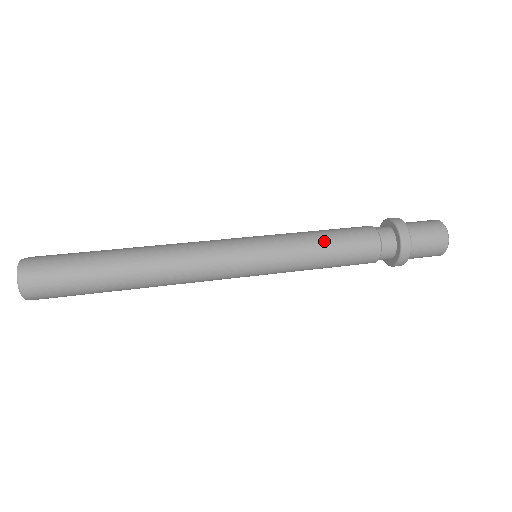
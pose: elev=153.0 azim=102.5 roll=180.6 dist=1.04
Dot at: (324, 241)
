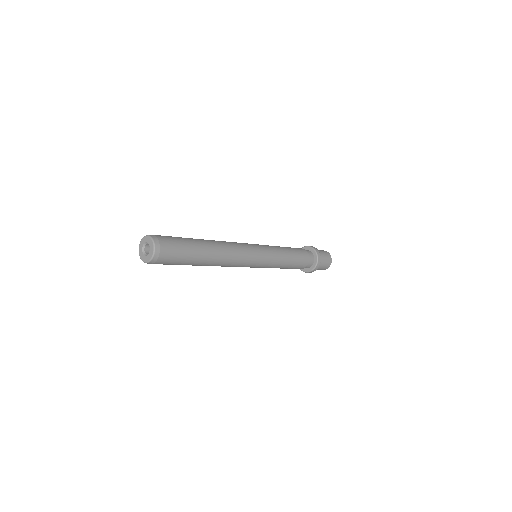
Dot at: (285, 247)
